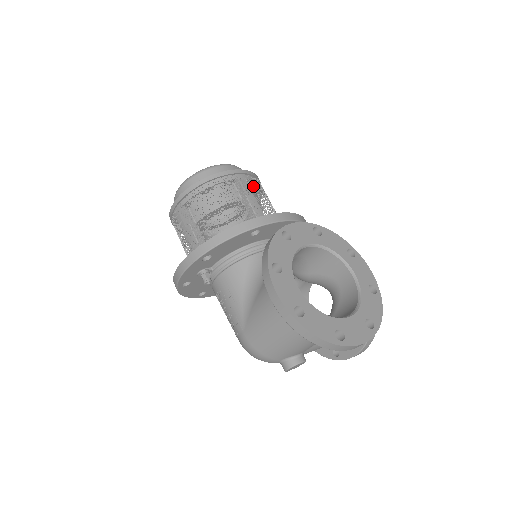
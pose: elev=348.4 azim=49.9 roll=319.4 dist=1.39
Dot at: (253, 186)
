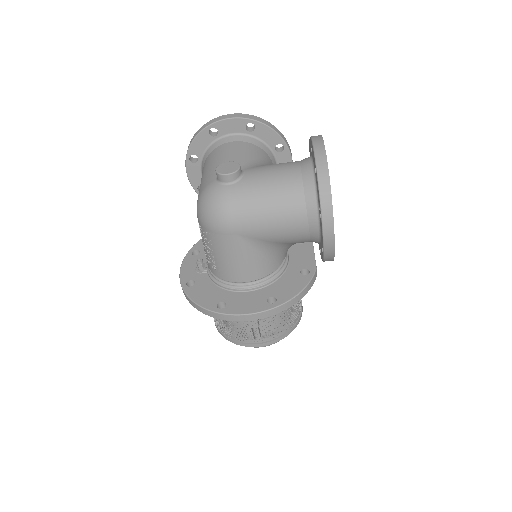
Dot at: occluded
